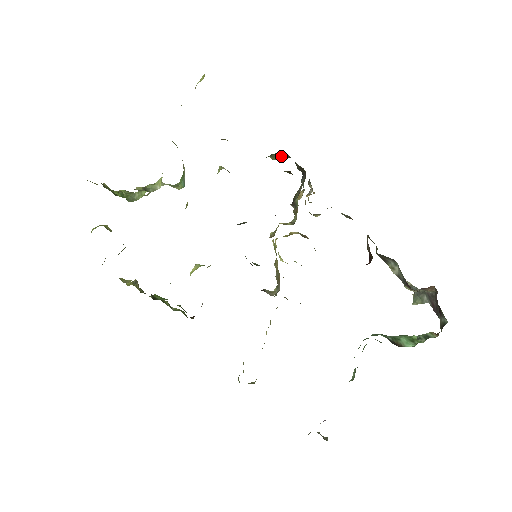
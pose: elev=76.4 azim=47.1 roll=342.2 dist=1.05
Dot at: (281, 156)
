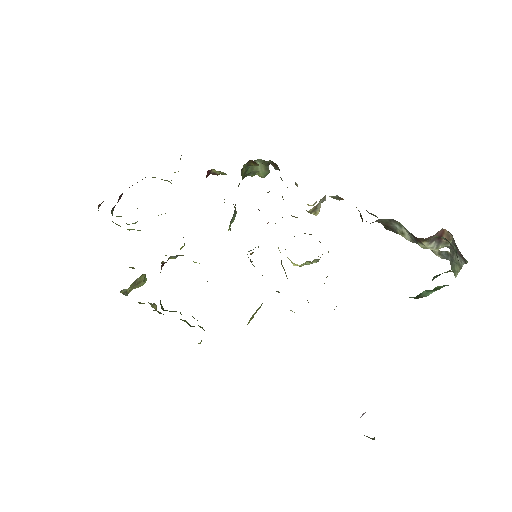
Dot at: (262, 167)
